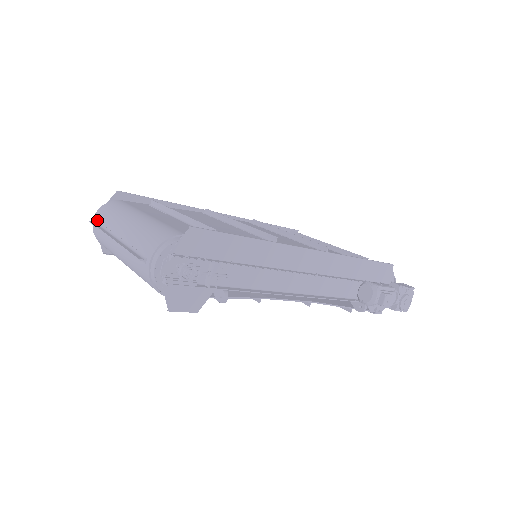
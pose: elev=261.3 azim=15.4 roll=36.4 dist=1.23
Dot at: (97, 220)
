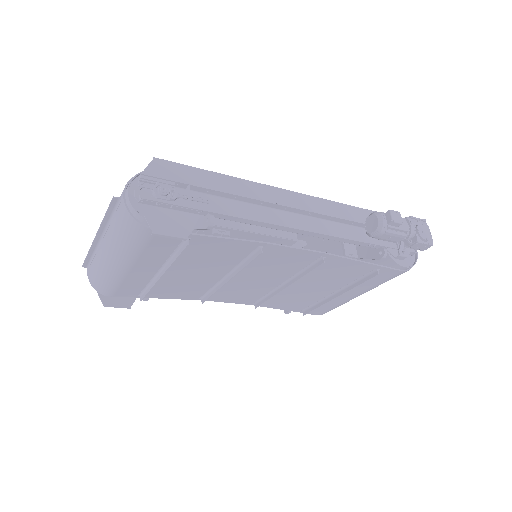
Dot at: occluded
